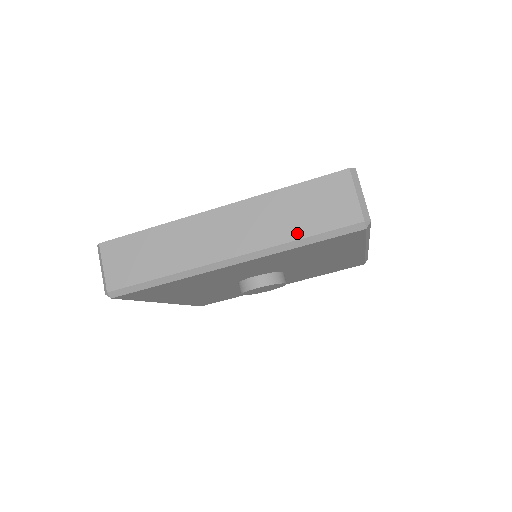
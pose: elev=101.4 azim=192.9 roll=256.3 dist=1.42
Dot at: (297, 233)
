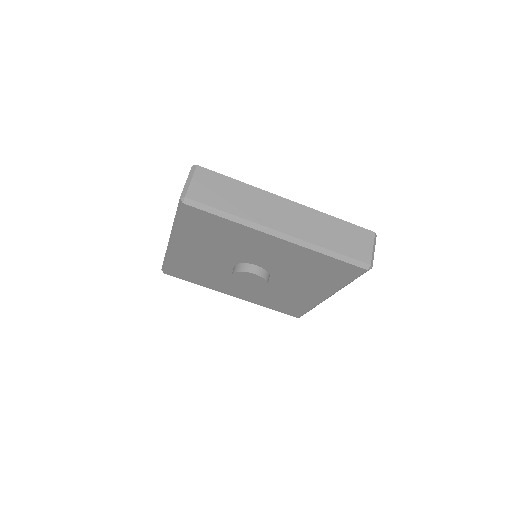
Dot at: occluded
